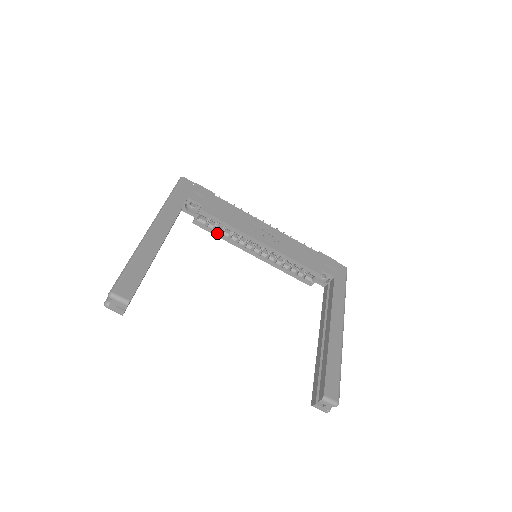
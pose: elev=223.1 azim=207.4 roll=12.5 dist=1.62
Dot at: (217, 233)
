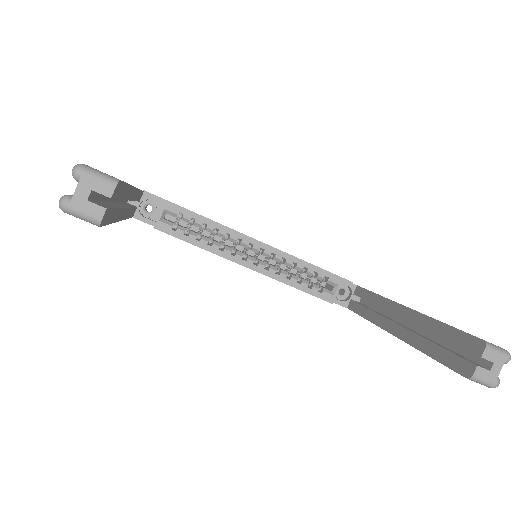
Dot at: (192, 238)
